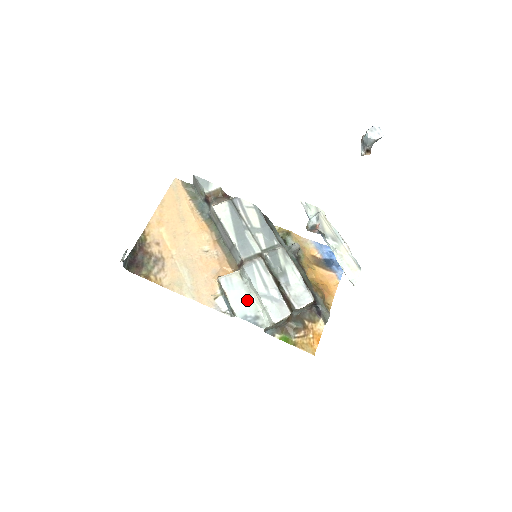
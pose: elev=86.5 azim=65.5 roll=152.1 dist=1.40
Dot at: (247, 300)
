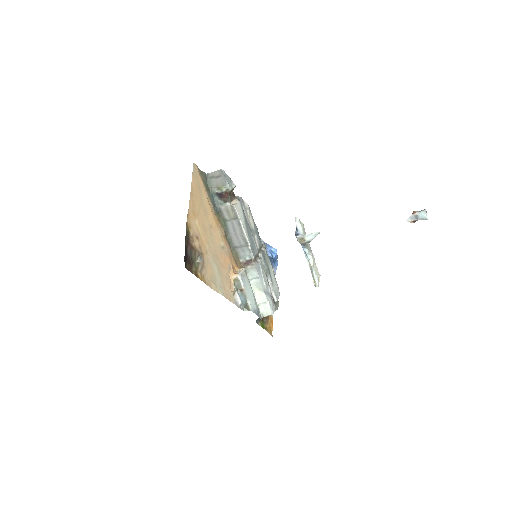
Dot at: (253, 296)
